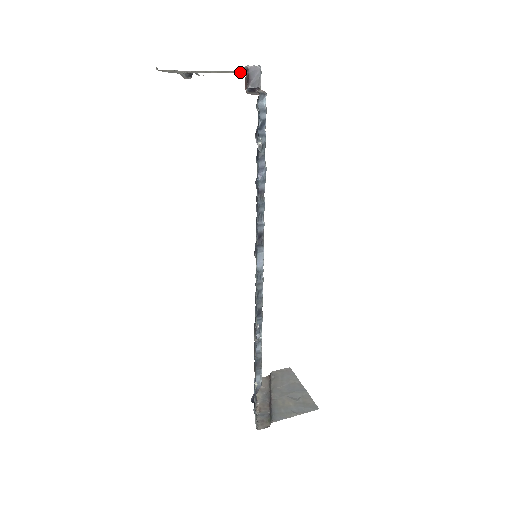
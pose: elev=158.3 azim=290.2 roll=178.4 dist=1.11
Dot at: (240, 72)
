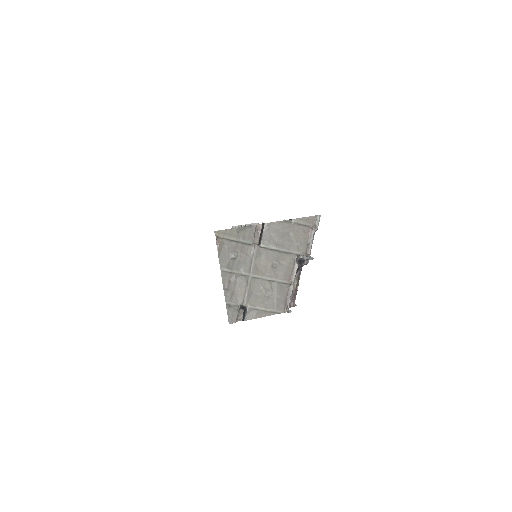
Dot at: (286, 303)
